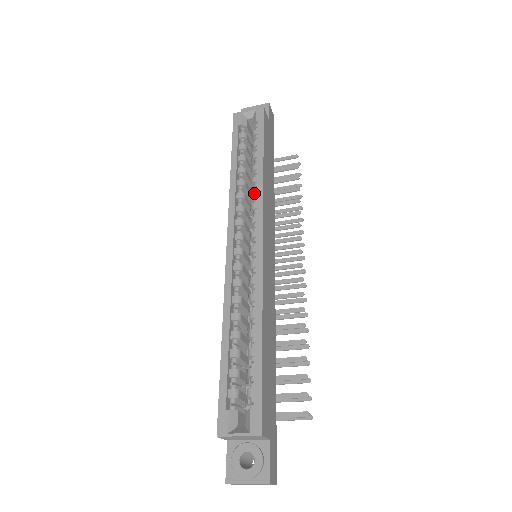
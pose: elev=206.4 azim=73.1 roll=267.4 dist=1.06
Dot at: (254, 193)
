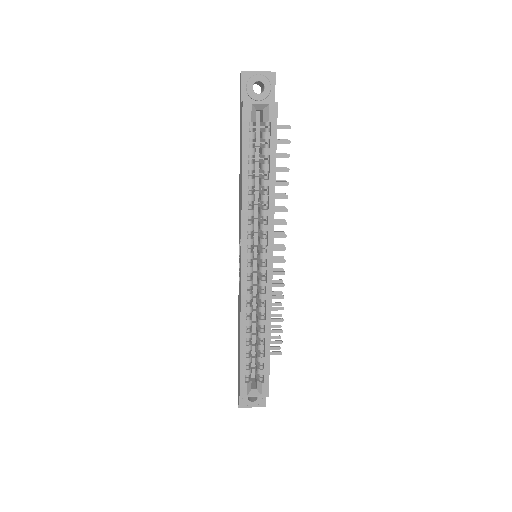
Dot at: (265, 214)
